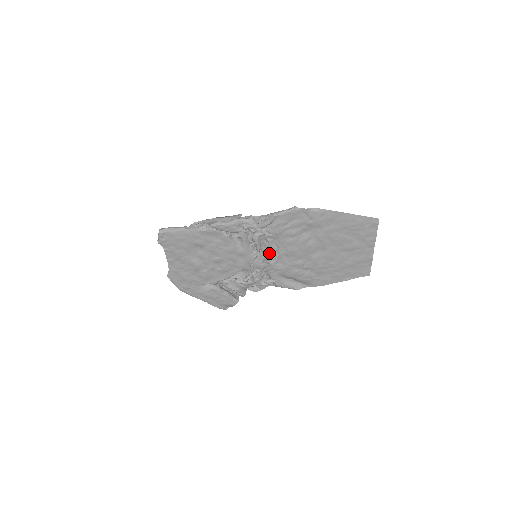
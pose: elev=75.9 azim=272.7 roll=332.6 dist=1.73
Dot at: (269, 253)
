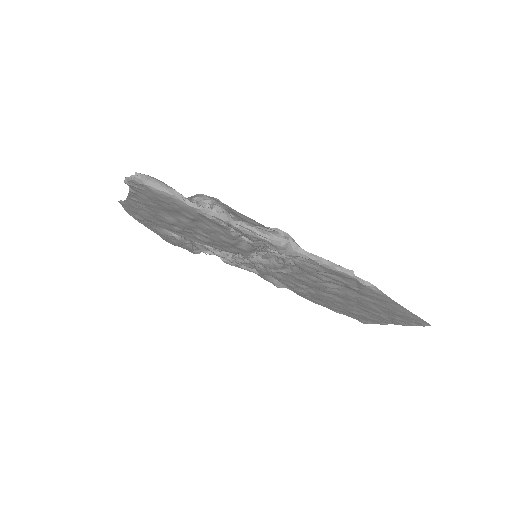
Dot at: (275, 266)
